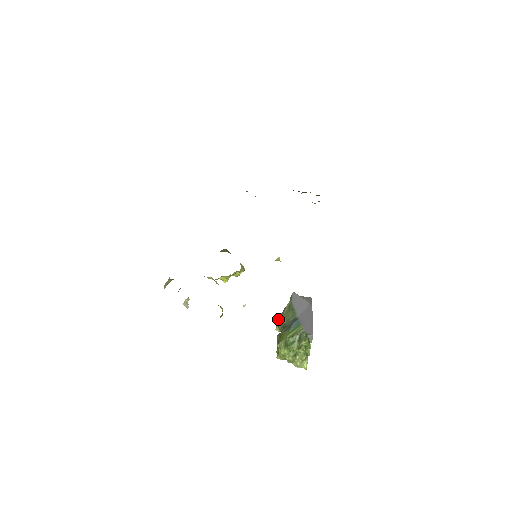
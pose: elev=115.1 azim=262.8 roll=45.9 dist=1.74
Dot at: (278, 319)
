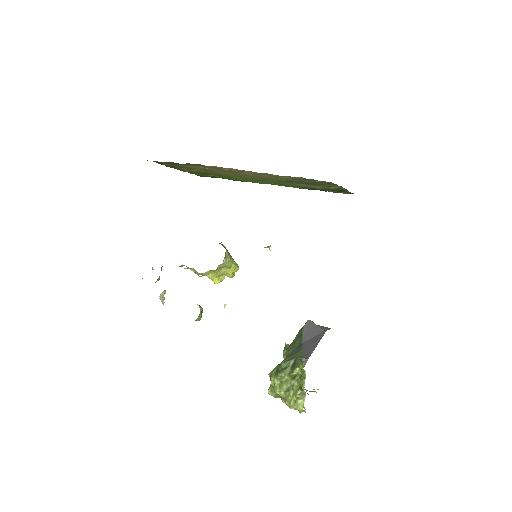
Dot at: (285, 350)
